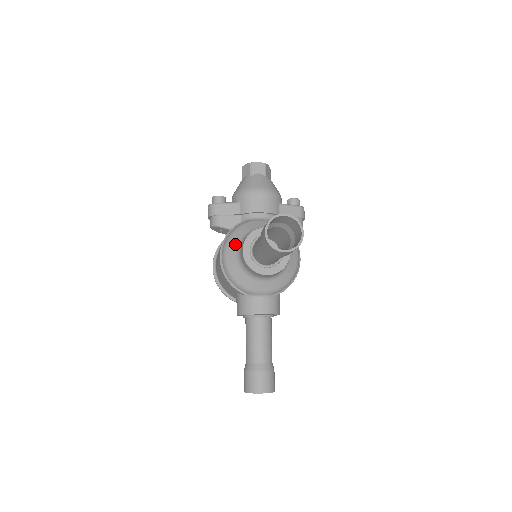
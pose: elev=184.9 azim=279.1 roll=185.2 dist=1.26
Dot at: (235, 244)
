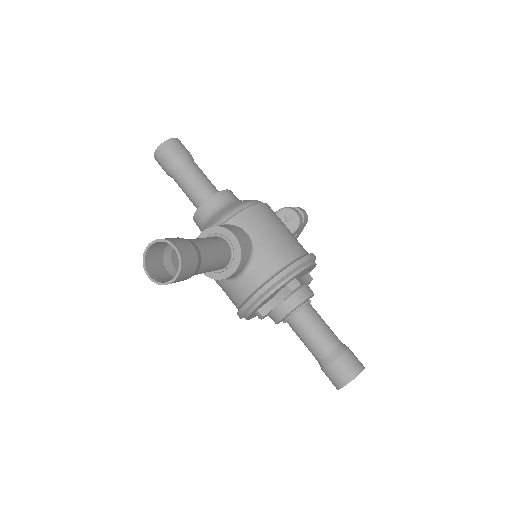
Dot at: occluded
